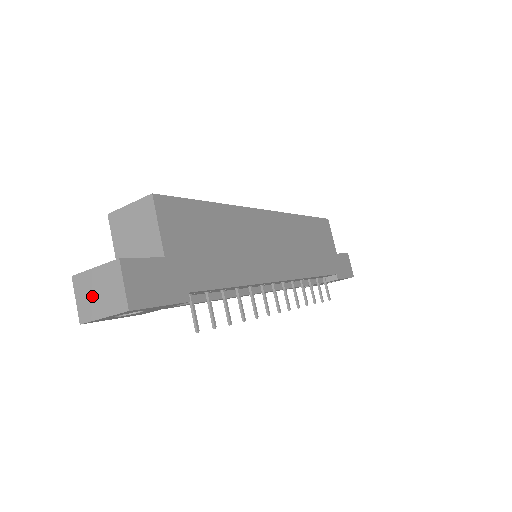
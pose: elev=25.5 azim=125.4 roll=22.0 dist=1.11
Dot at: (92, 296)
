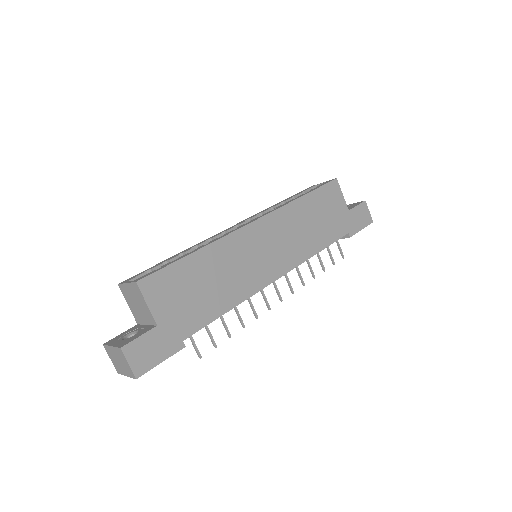
Dot at: (117, 361)
